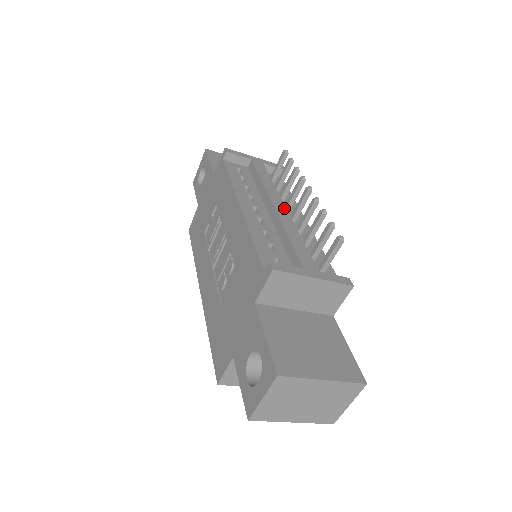
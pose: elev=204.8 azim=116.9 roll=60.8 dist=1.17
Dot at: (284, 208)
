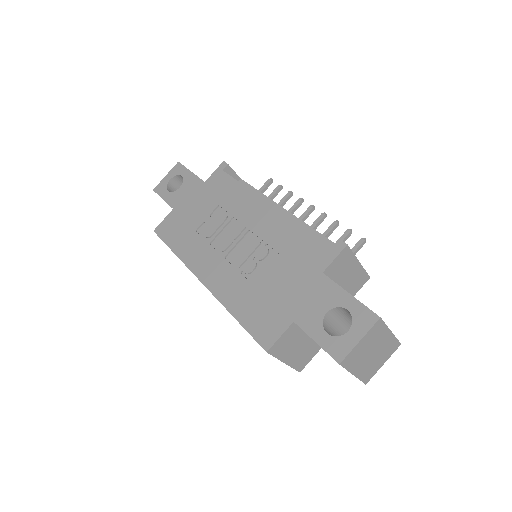
Dot at: occluded
